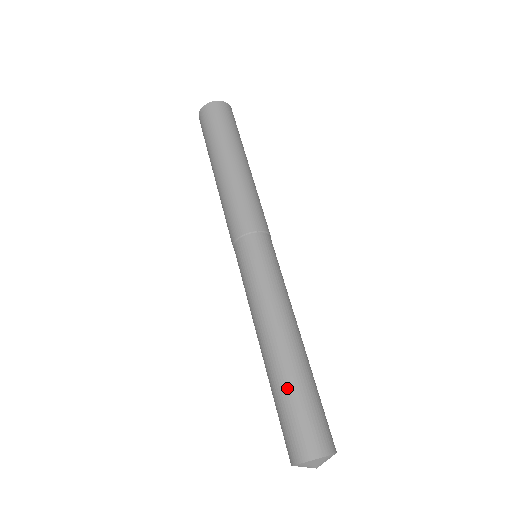
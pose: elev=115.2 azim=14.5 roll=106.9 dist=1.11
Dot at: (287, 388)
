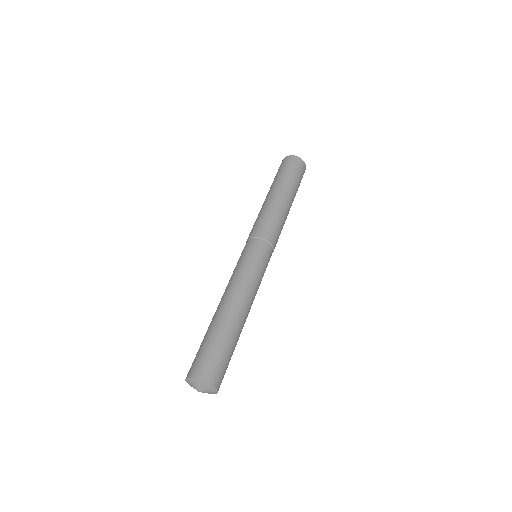
Dot at: (213, 332)
